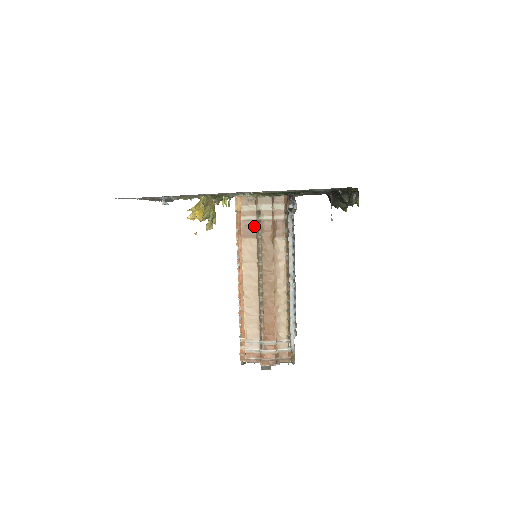
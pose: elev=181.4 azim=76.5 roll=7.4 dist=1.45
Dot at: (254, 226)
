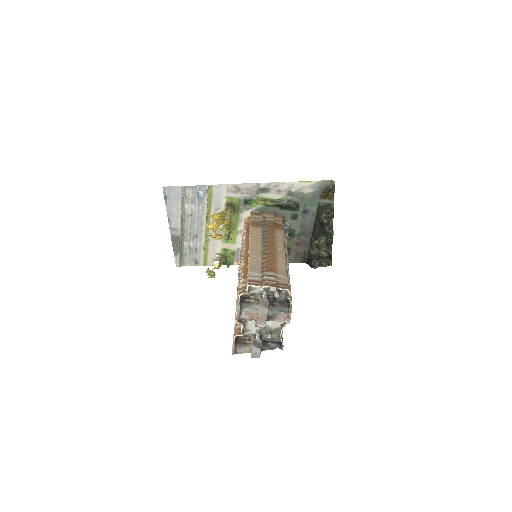
Dot at: (260, 223)
